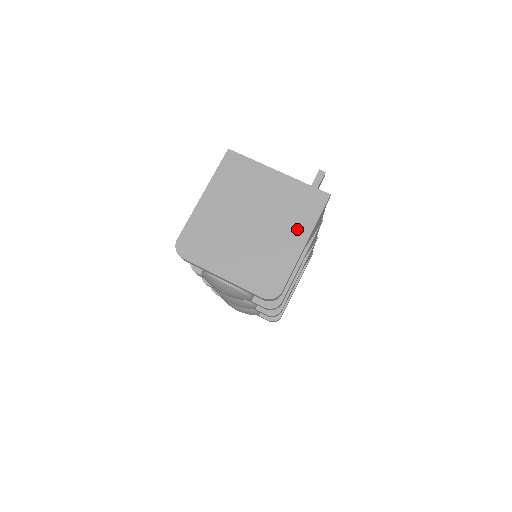
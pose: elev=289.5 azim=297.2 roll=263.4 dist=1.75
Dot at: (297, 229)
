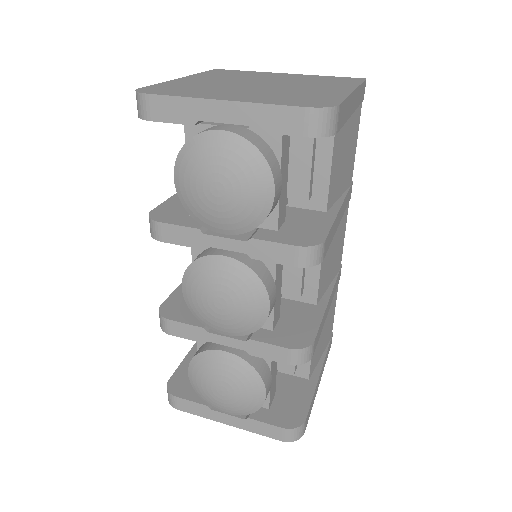
Dot at: (334, 86)
